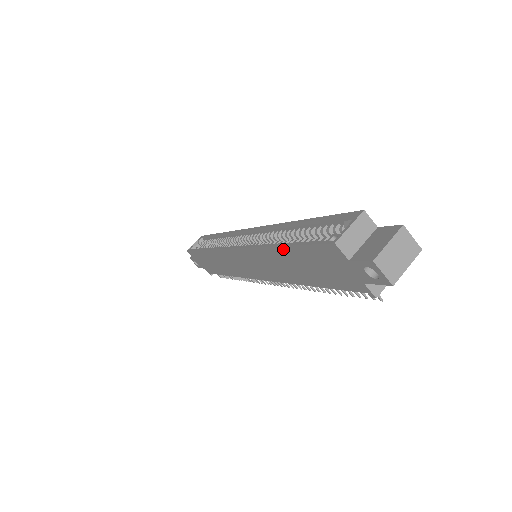
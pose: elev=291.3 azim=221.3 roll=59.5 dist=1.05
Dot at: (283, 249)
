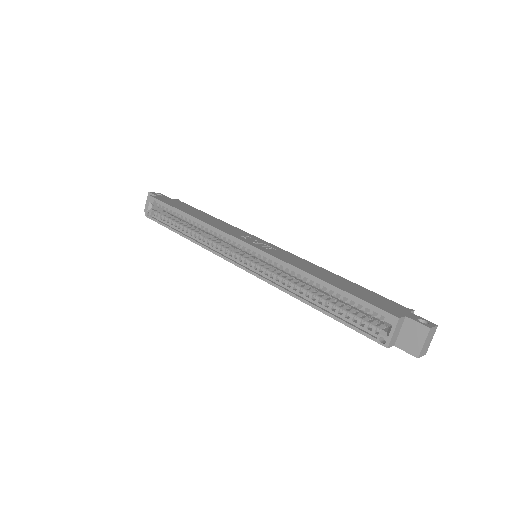
Dot at: (321, 311)
